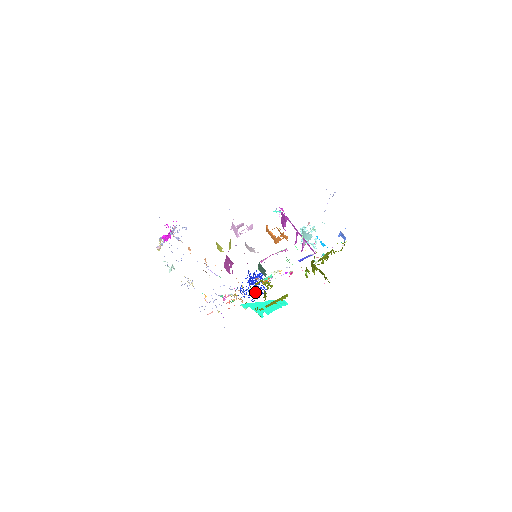
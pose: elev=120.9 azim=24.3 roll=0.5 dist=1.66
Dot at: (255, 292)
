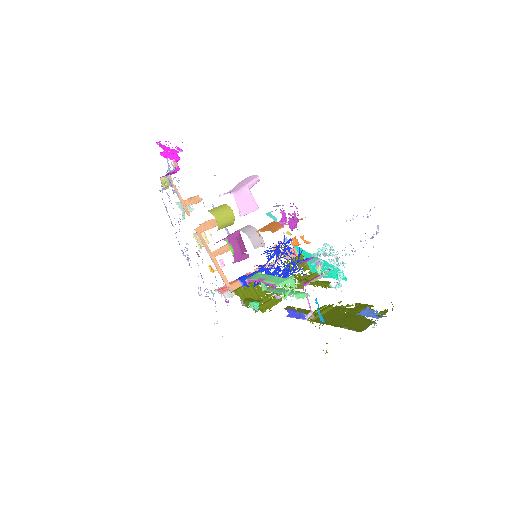
Dot at: occluded
